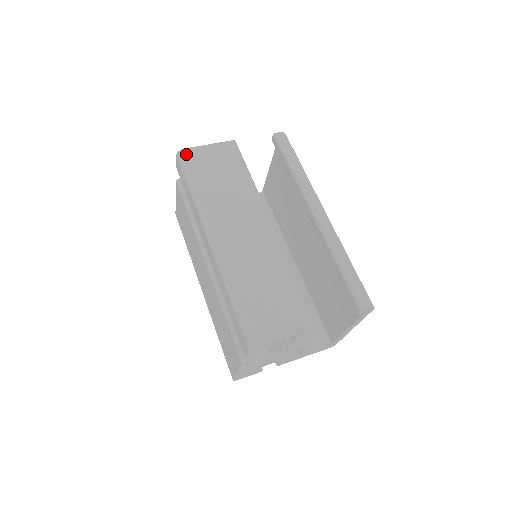
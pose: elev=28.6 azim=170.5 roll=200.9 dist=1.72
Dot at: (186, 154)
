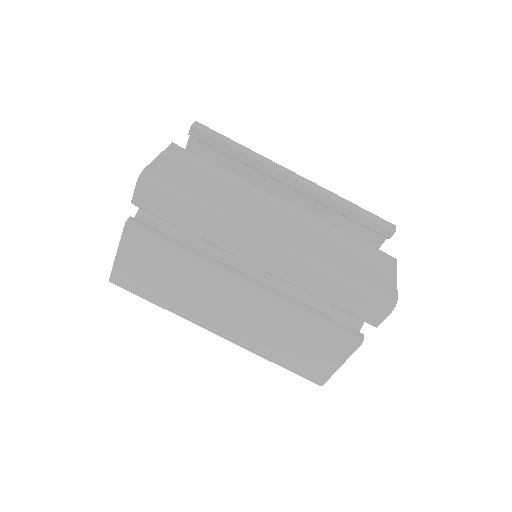
Dot at: (153, 173)
